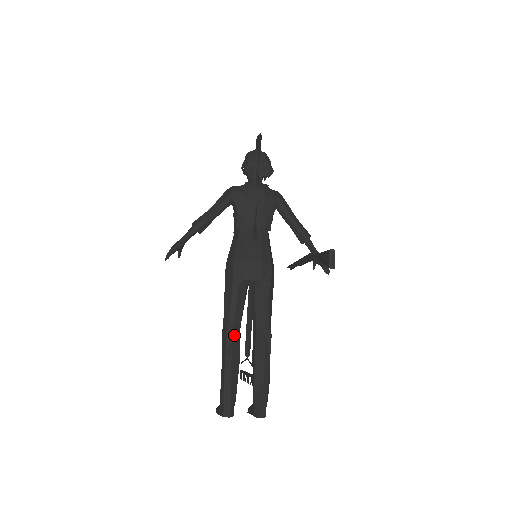
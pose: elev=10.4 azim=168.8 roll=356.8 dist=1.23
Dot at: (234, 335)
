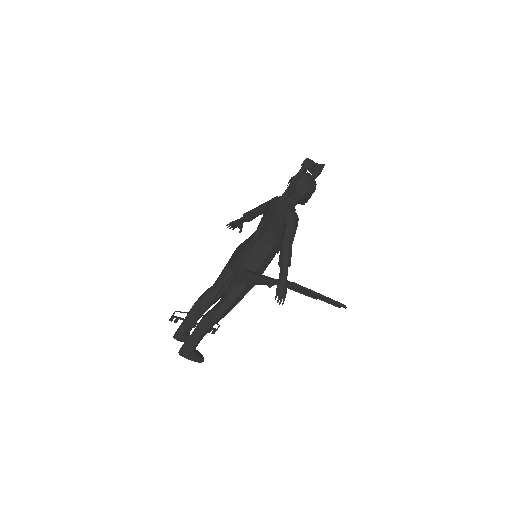
Dot at: (206, 295)
